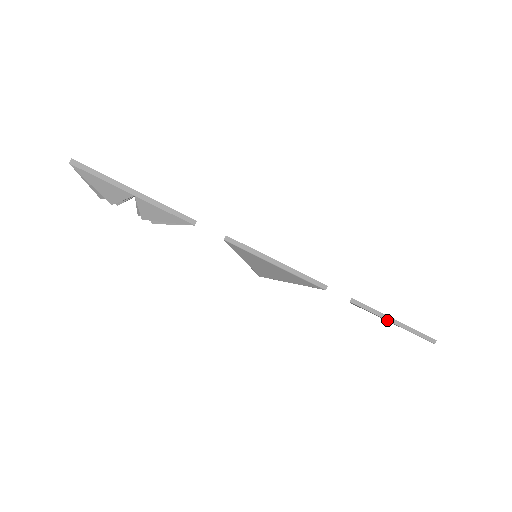
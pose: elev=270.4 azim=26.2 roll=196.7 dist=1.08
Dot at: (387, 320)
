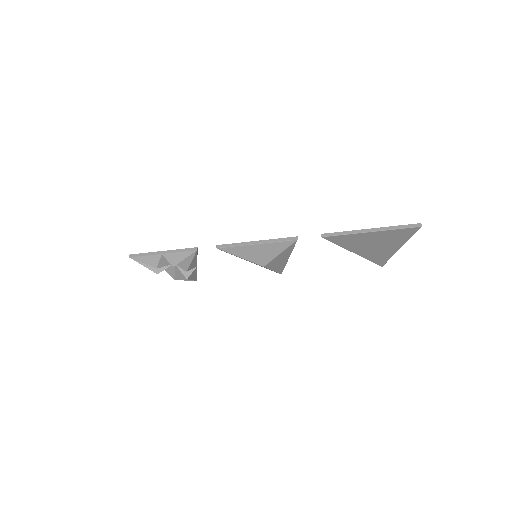
Dot at: (361, 233)
